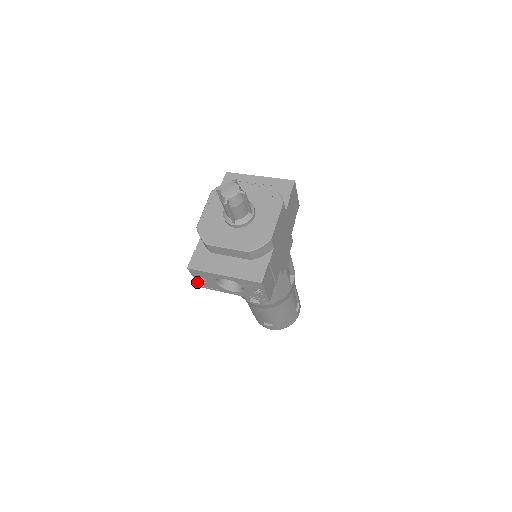
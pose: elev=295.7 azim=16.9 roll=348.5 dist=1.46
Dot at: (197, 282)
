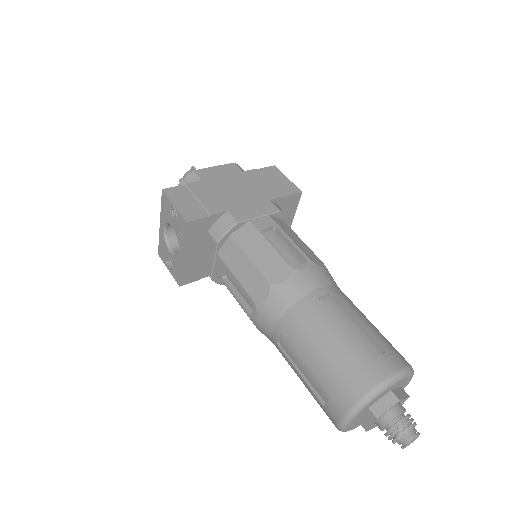
Dot at: (173, 277)
